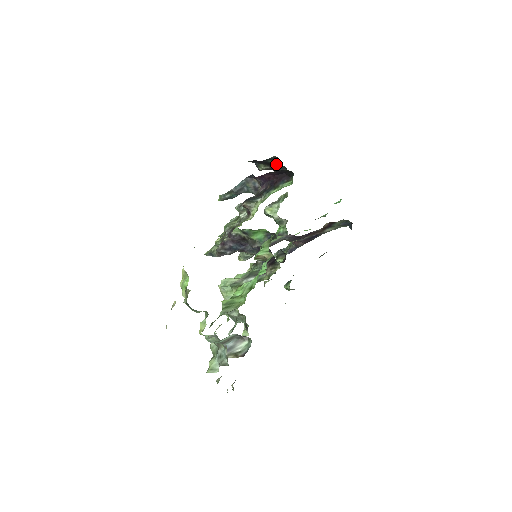
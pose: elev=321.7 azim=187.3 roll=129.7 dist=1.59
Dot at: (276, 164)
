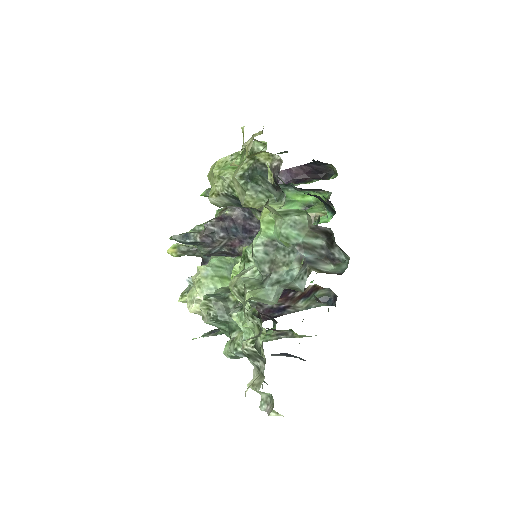
Dot at: occluded
